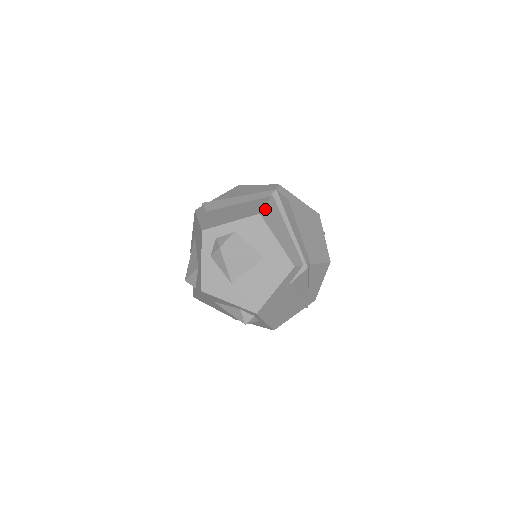
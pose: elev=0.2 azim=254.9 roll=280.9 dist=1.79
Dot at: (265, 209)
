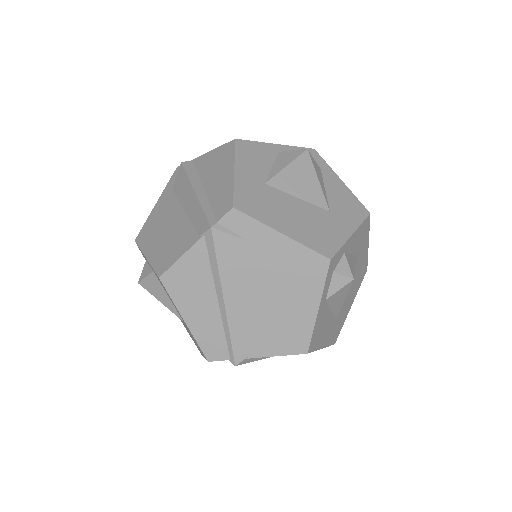
Dot at: (174, 267)
